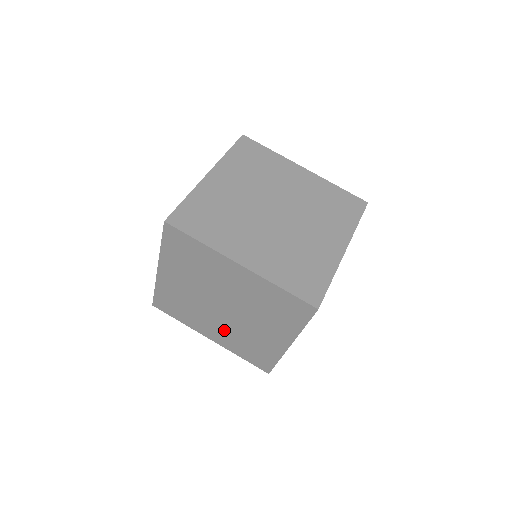
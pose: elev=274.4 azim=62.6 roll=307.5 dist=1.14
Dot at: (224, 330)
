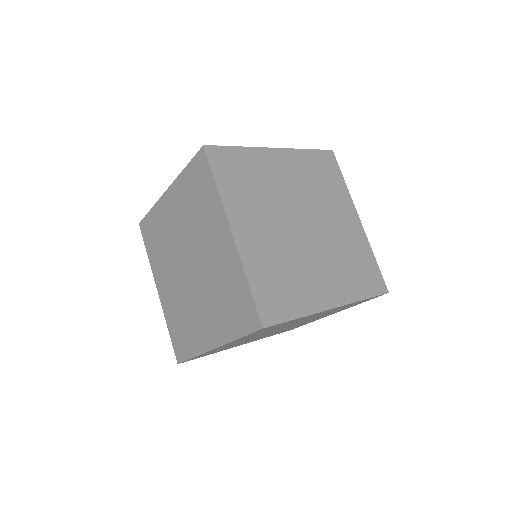
Dot at: (174, 291)
